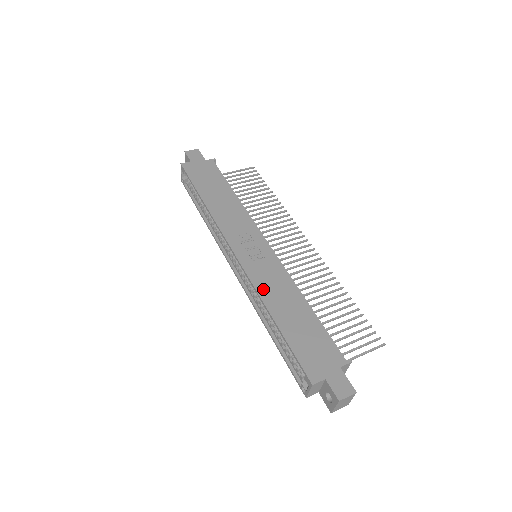
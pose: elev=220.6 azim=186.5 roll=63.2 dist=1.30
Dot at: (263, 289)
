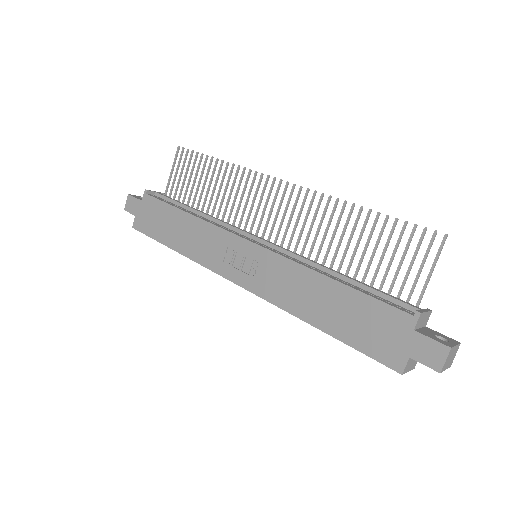
Dot at: (284, 301)
